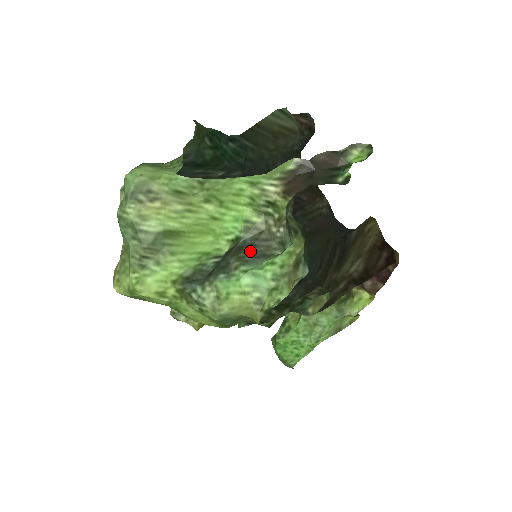
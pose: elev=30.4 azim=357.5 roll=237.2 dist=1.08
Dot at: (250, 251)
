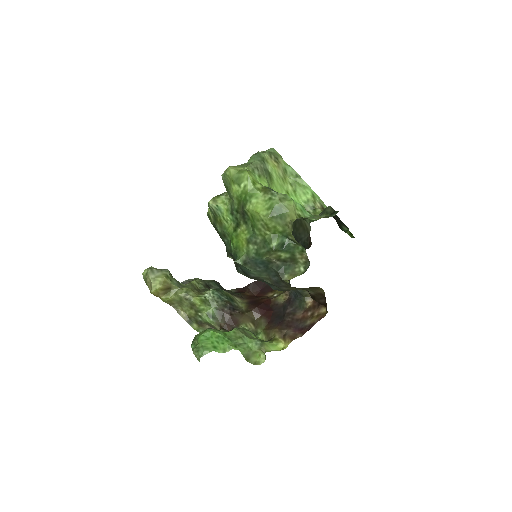
Dot at: occluded
